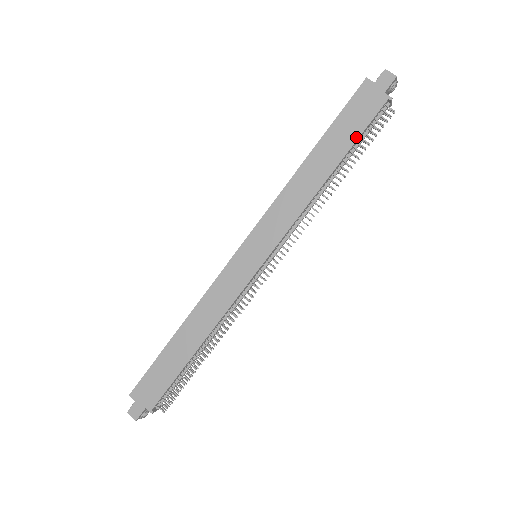
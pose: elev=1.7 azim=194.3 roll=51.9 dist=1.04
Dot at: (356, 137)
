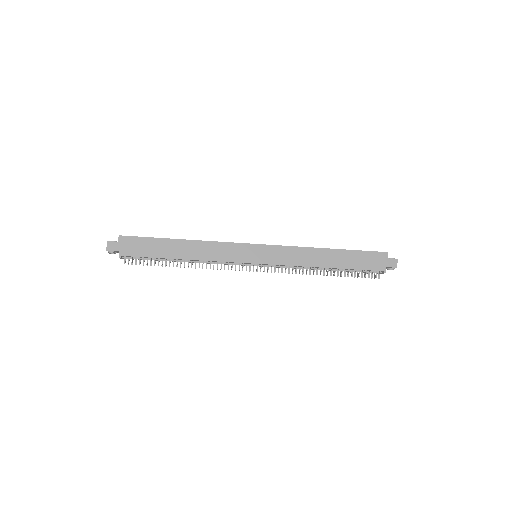
Dot at: (355, 268)
